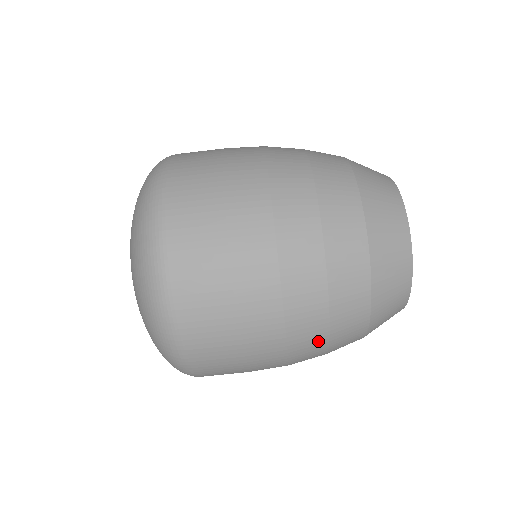
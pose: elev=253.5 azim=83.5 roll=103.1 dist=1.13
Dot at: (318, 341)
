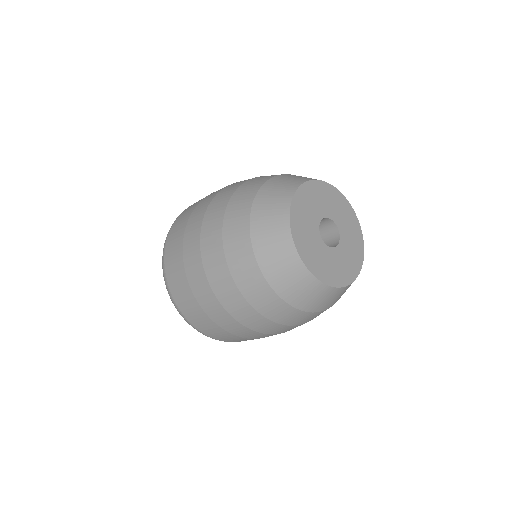
Dot at: occluded
